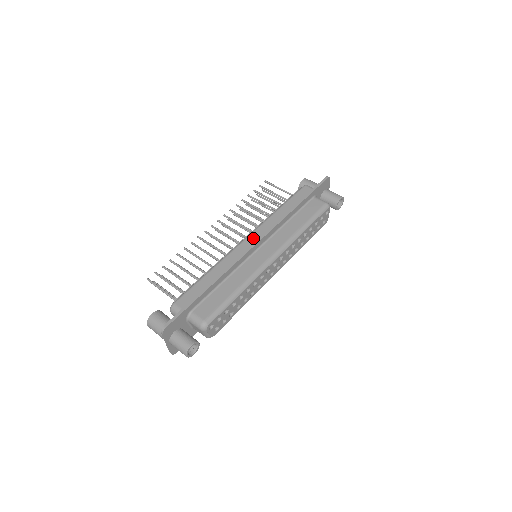
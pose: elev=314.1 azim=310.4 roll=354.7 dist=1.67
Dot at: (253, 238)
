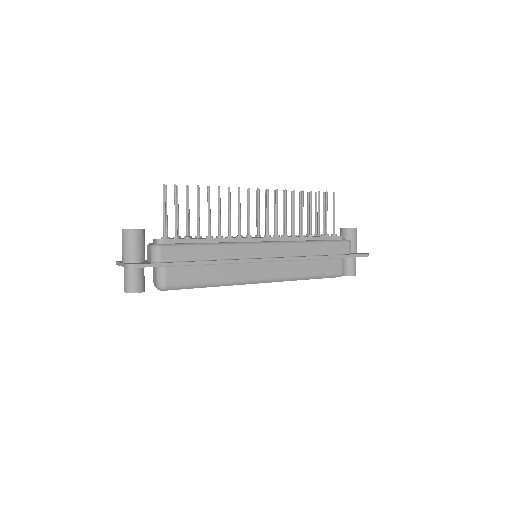
Dot at: (271, 250)
